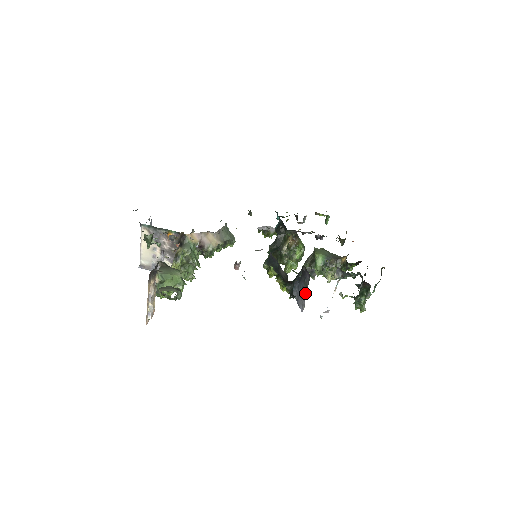
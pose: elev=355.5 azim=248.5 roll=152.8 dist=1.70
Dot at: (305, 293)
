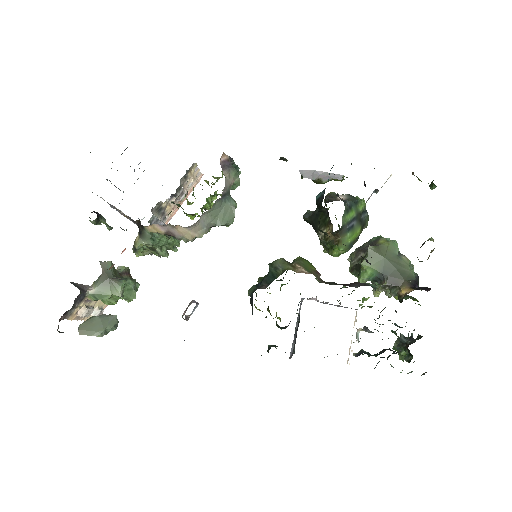
Dot at: occluded
